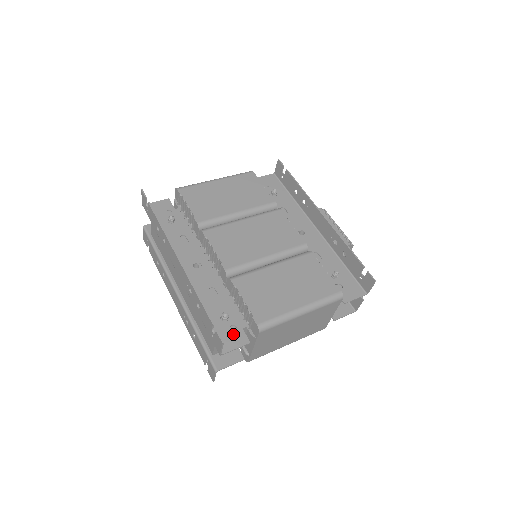
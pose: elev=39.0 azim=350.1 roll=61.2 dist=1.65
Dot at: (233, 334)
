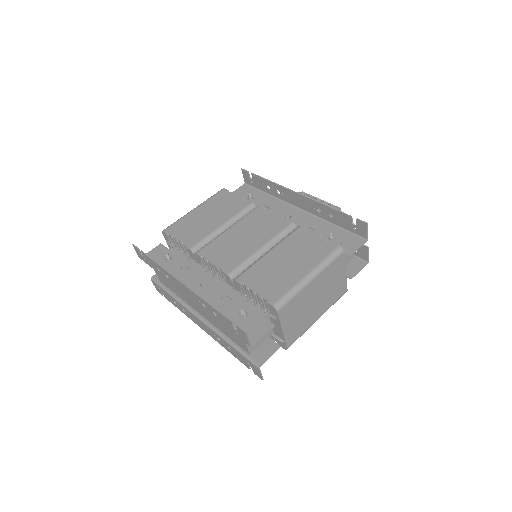
Dot at: (256, 325)
